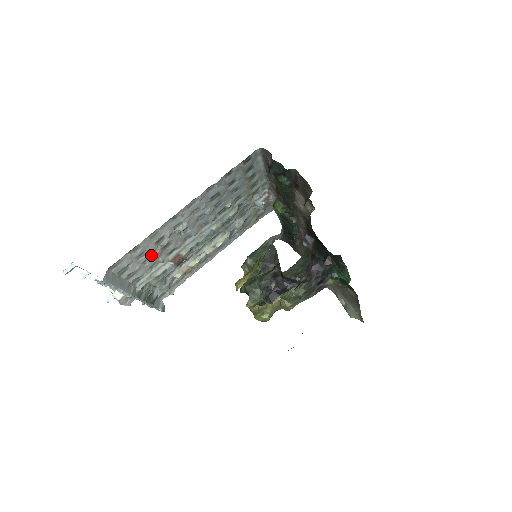
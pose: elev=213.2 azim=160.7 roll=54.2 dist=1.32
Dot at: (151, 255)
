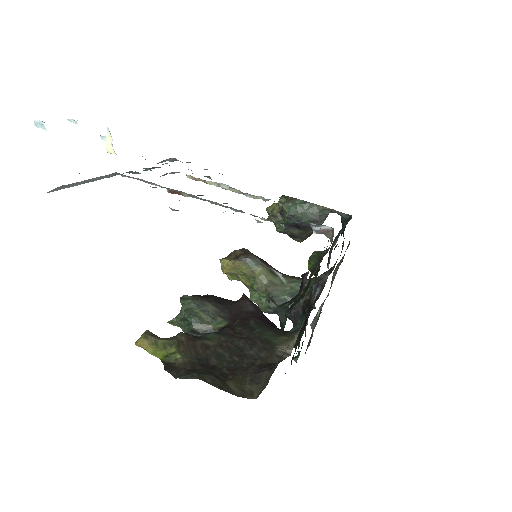
Dot at: occluded
